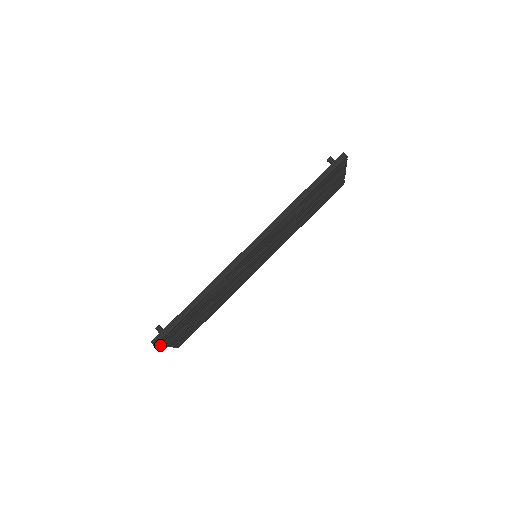
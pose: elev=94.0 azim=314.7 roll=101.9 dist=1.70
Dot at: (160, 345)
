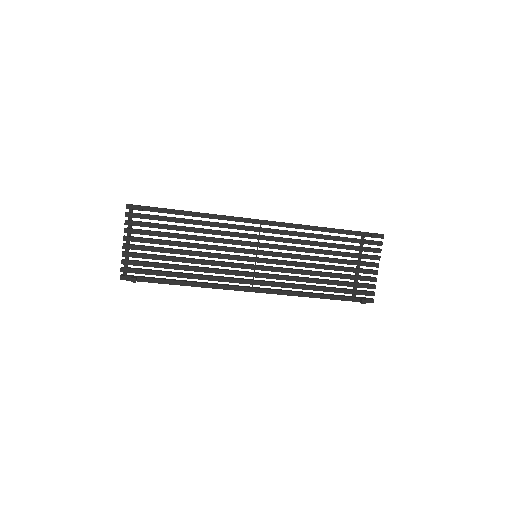
Dot at: (124, 267)
